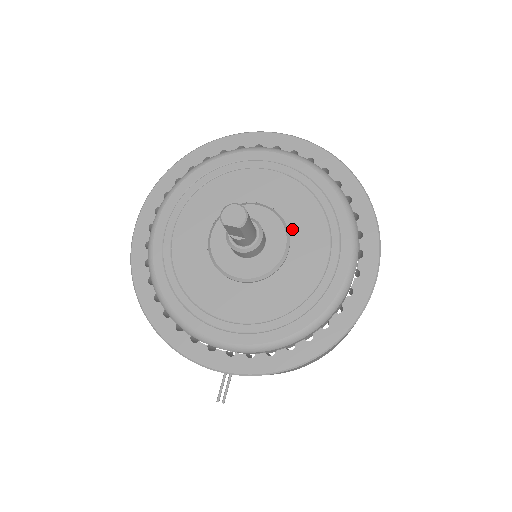
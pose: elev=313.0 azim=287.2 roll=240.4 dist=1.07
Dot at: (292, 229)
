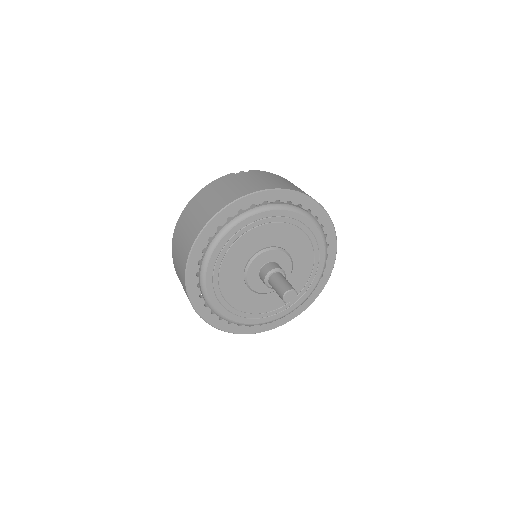
Dot at: (291, 253)
